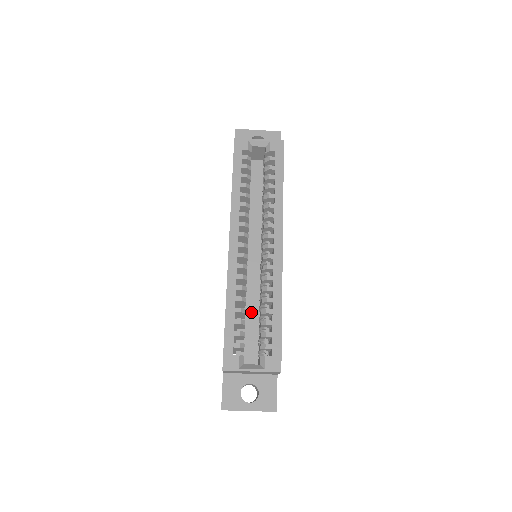
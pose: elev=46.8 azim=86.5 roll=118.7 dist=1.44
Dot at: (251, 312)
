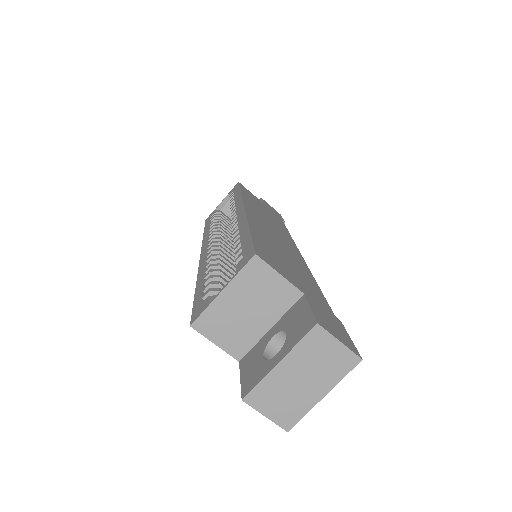
Dot at: occluded
